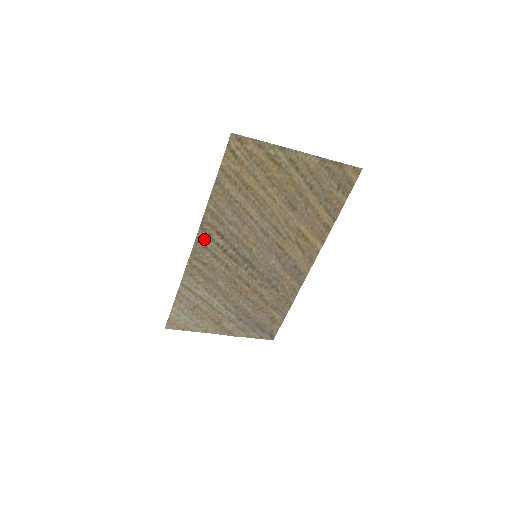
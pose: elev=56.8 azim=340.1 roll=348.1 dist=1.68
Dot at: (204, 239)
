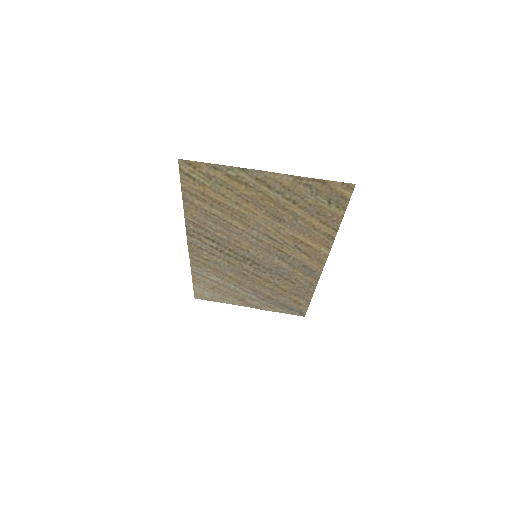
Dot at: (196, 242)
